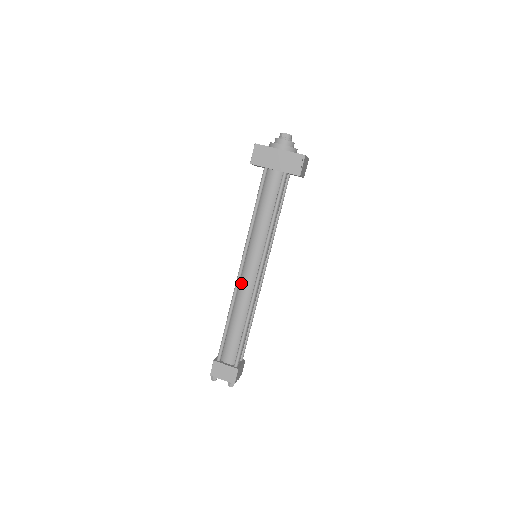
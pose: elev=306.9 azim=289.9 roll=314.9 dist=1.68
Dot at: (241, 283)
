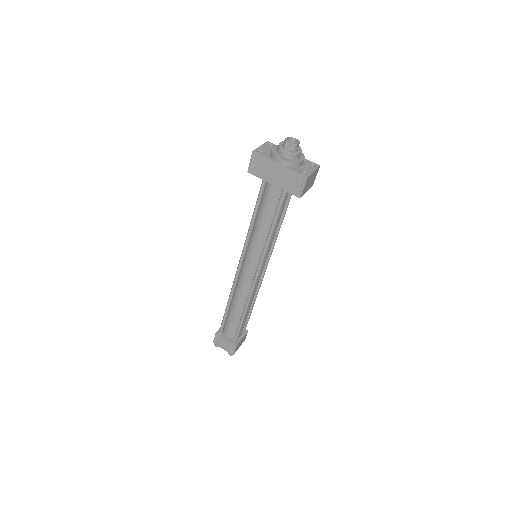
Dot at: (239, 279)
